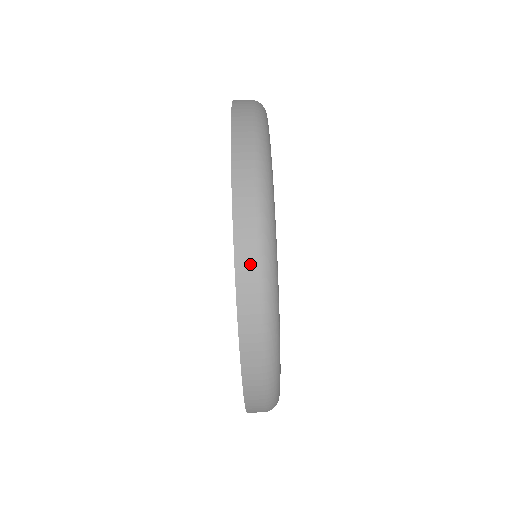
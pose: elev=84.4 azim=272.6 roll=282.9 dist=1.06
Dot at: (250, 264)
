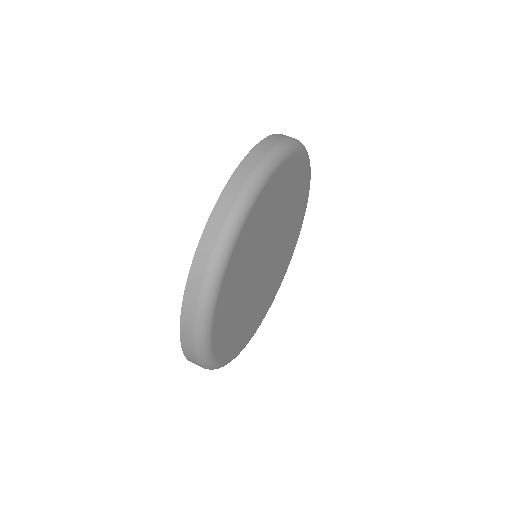
Dot at: occluded
